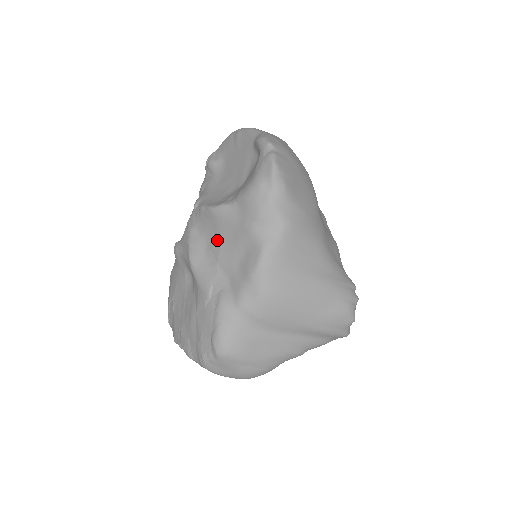
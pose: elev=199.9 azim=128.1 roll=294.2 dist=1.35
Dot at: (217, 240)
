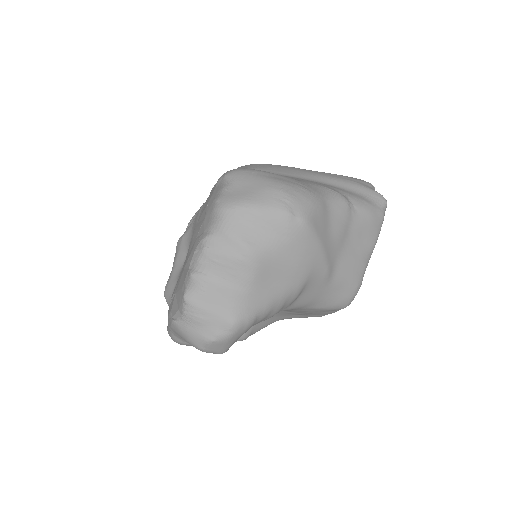
Dot at: occluded
